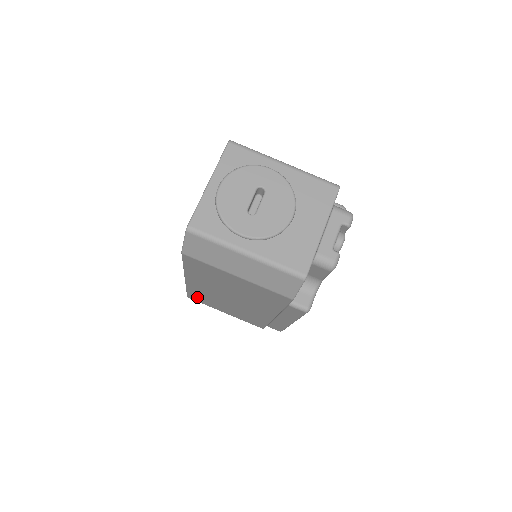
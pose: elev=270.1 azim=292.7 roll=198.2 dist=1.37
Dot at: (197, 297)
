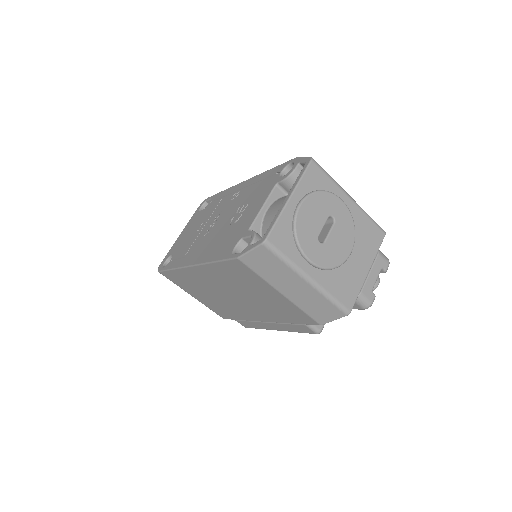
Dot at: (176, 277)
